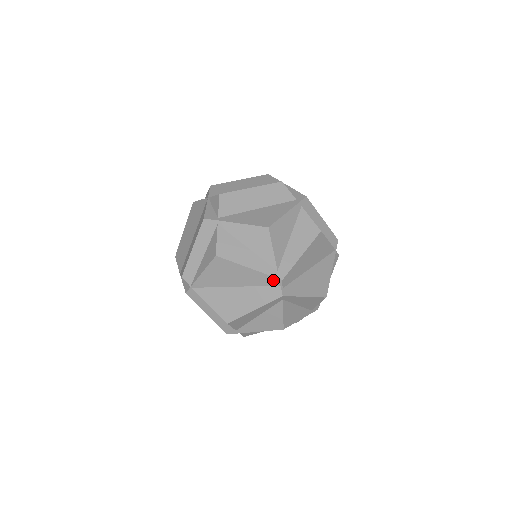
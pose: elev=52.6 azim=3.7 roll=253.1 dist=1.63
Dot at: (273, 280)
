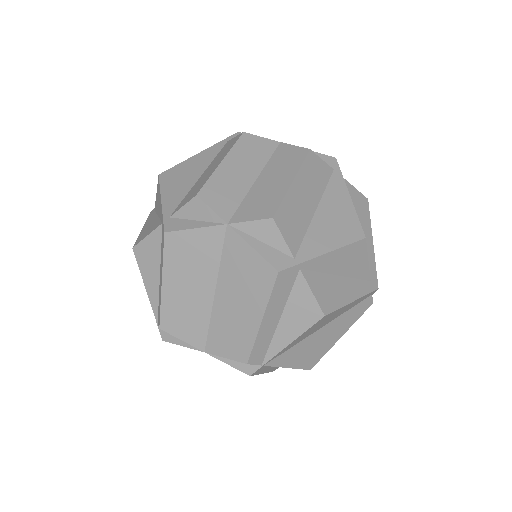
Dot at: (369, 295)
